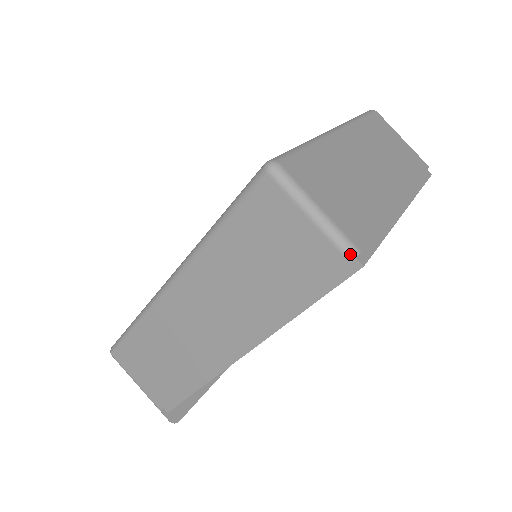
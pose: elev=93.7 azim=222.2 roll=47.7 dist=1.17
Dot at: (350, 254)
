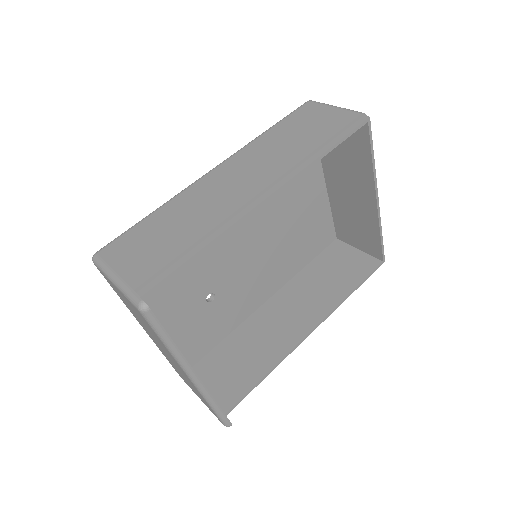
Dot at: (361, 112)
